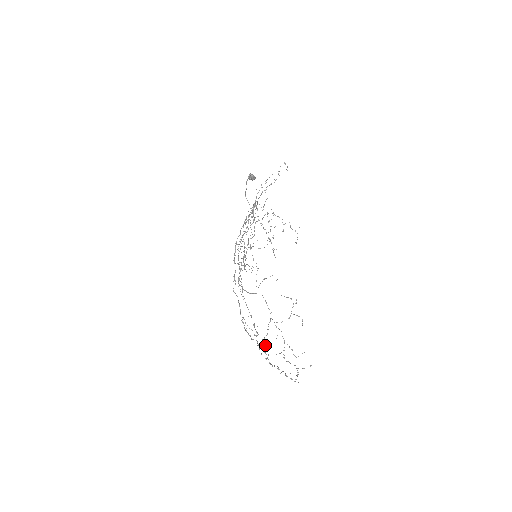
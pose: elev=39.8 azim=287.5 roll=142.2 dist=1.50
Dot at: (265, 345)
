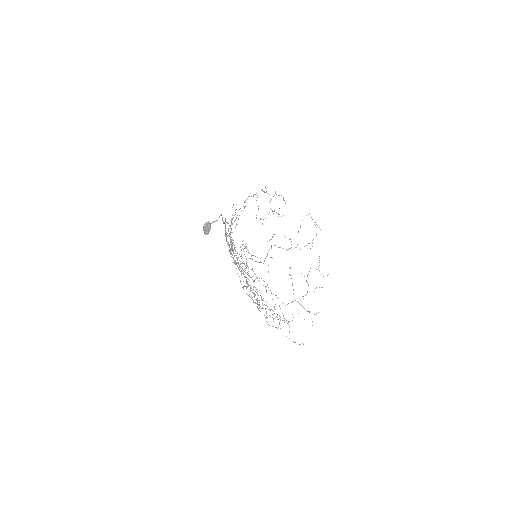
Dot at: occluded
